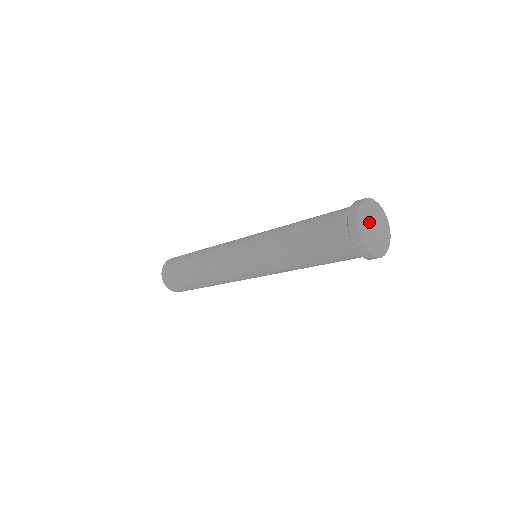
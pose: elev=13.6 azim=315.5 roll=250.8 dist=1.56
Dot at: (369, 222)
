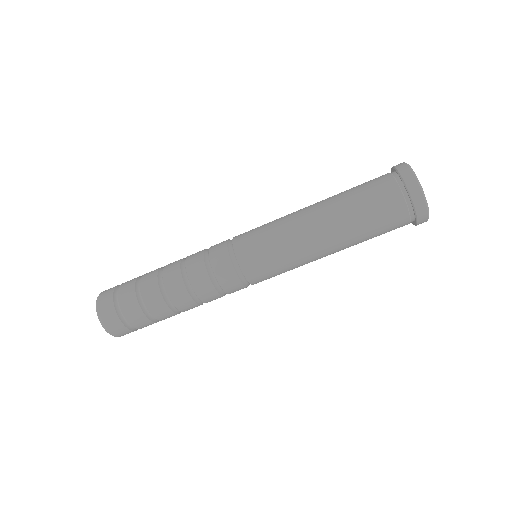
Dot at: occluded
